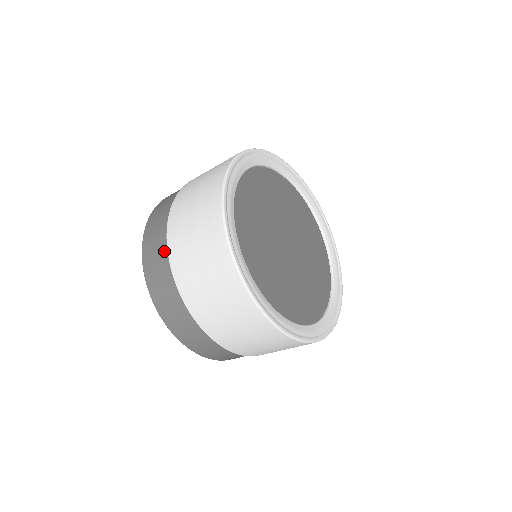
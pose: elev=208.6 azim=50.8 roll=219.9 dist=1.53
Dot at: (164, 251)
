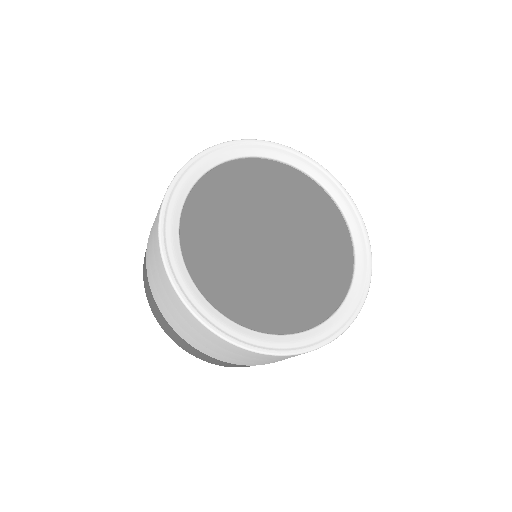
Dot at: occluded
